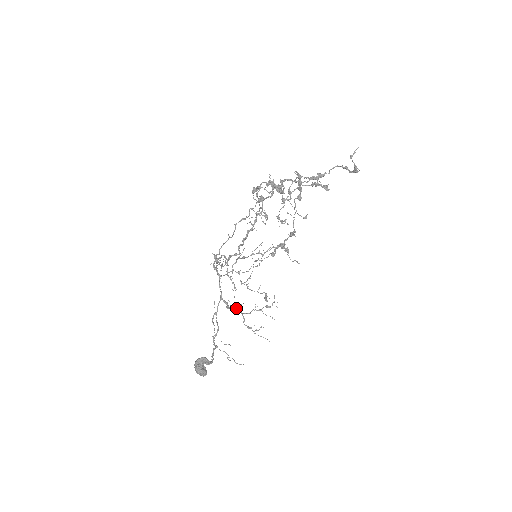
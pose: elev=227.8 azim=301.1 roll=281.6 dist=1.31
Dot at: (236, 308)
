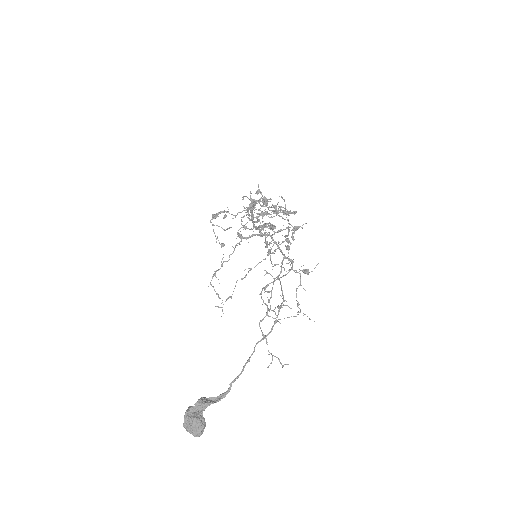
Dot at: (295, 272)
